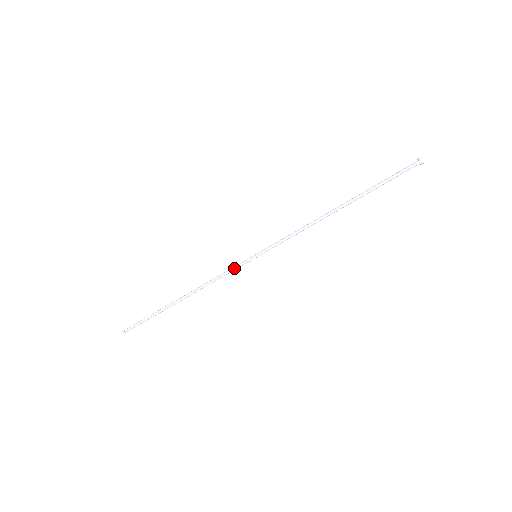
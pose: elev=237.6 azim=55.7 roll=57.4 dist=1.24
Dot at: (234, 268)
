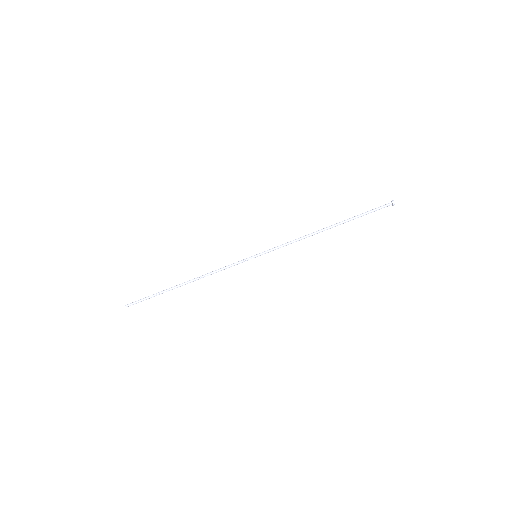
Dot at: (236, 264)
